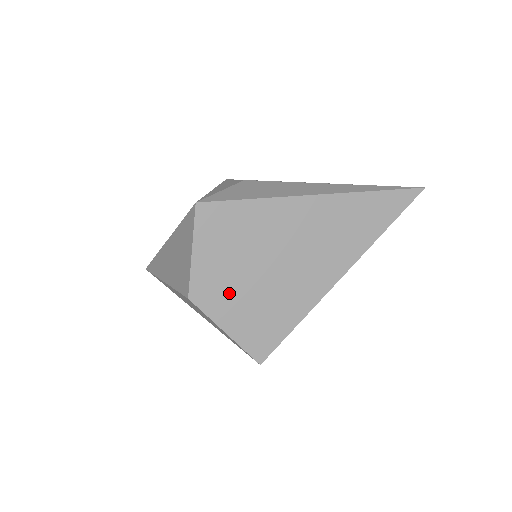
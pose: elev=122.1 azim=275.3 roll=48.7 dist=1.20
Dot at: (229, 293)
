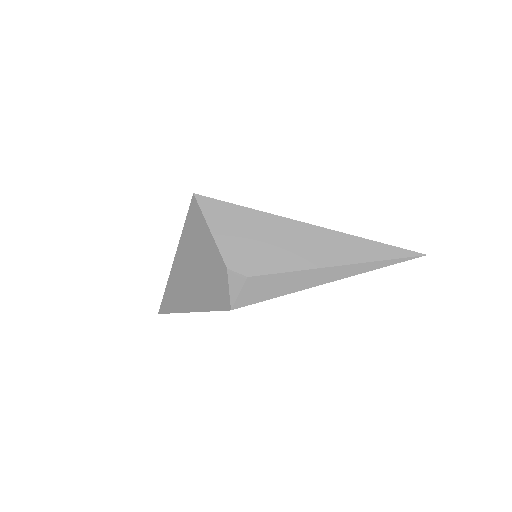
Dot at: occluded
